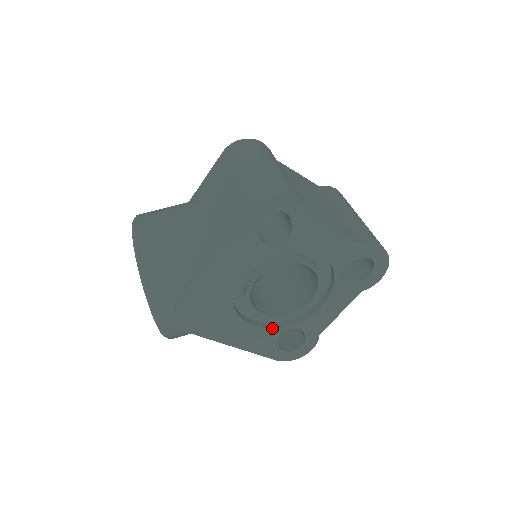
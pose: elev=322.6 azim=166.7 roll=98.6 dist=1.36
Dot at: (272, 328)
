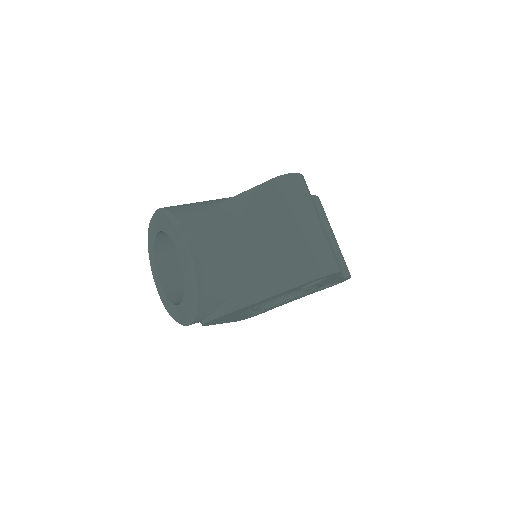
Dot at: (254, 312)
